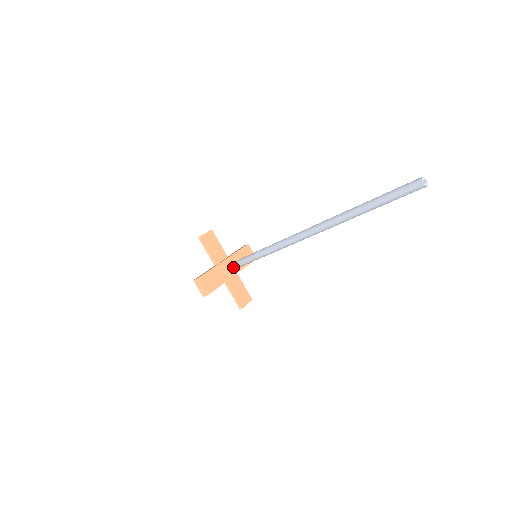
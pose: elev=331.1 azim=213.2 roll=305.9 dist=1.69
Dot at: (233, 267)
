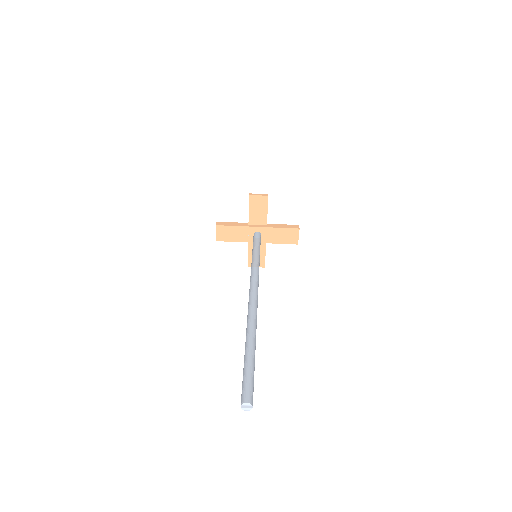
Dot at: (253, 239)
